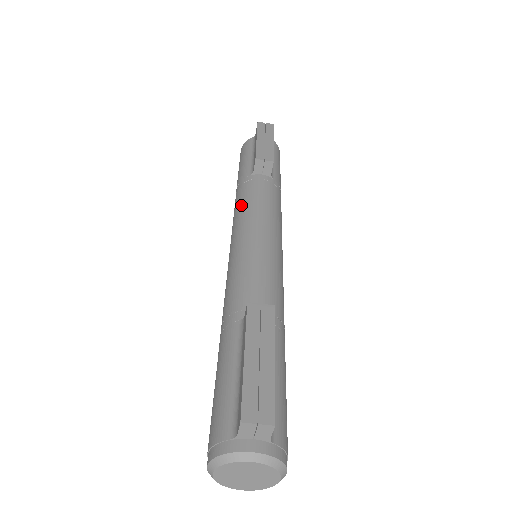
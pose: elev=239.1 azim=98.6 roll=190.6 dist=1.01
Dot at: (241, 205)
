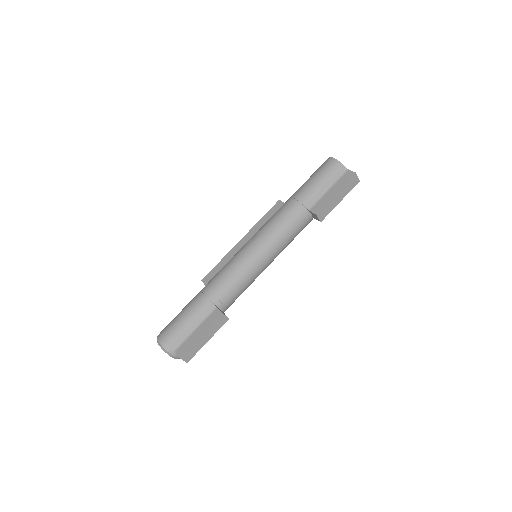
Dot at: (281, 228)
